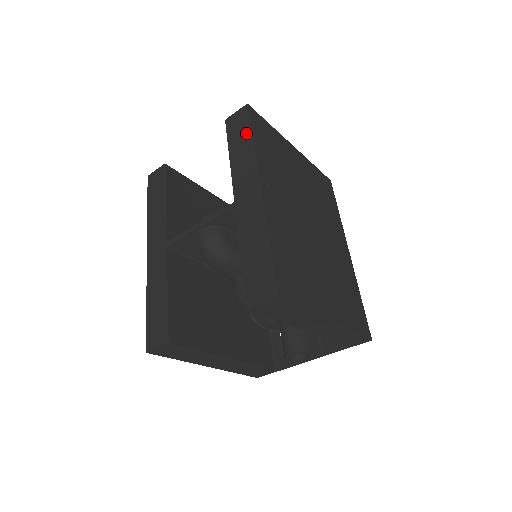
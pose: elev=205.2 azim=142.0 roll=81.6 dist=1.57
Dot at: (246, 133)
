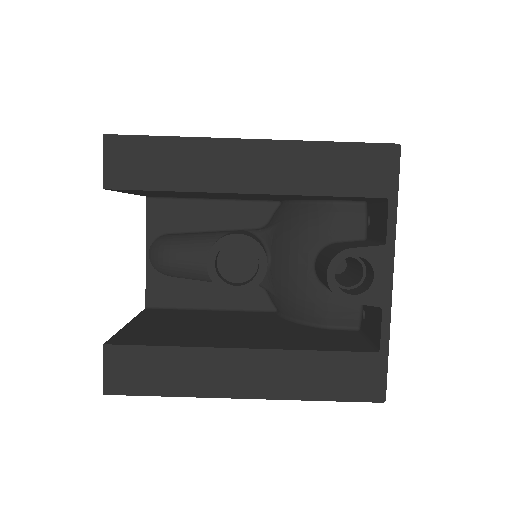
Dot at: occluded
